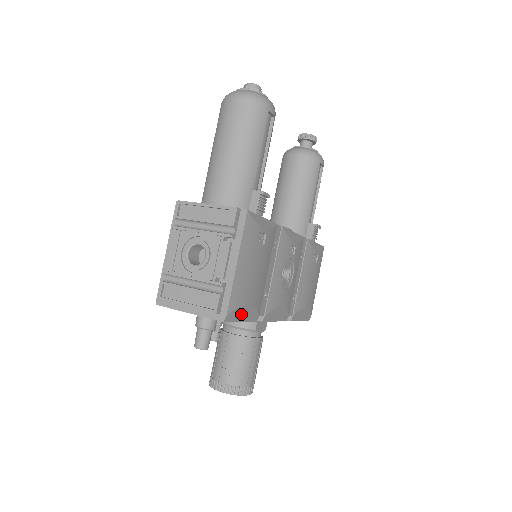
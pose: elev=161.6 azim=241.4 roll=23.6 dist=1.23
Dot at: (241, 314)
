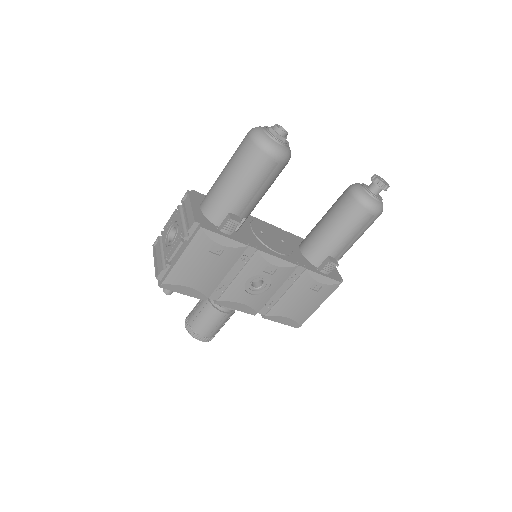
Dot at: (181, 289)
